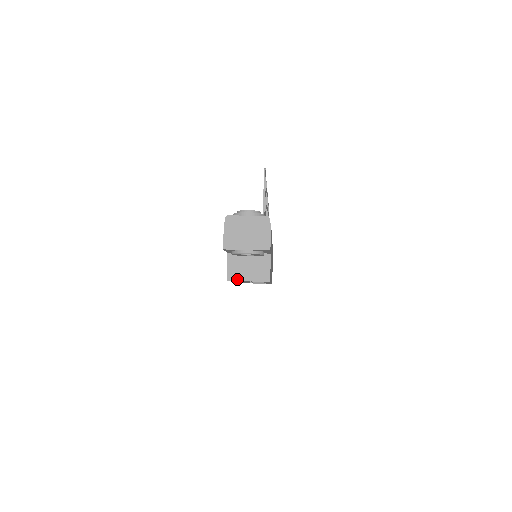
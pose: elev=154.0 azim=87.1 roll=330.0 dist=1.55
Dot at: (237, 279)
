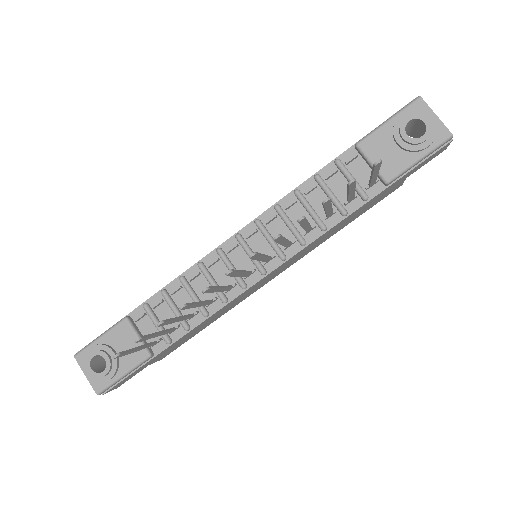
Dot at: occluded
